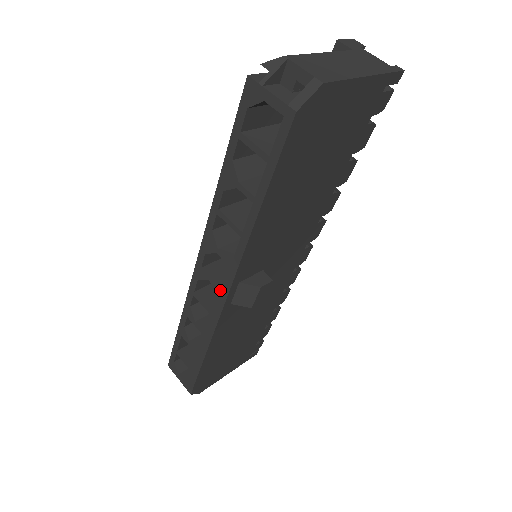
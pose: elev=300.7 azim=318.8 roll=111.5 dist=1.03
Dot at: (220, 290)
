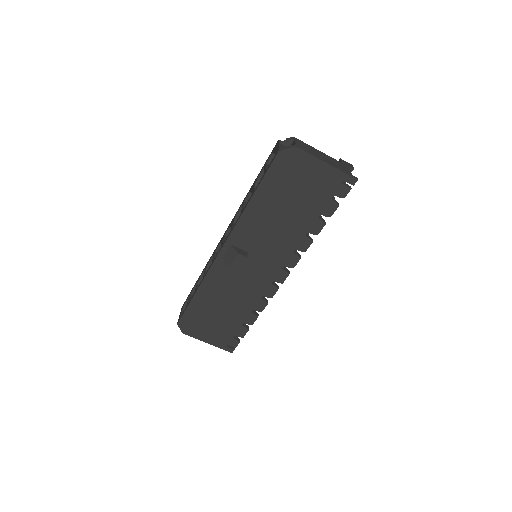
Dot at: occluded
